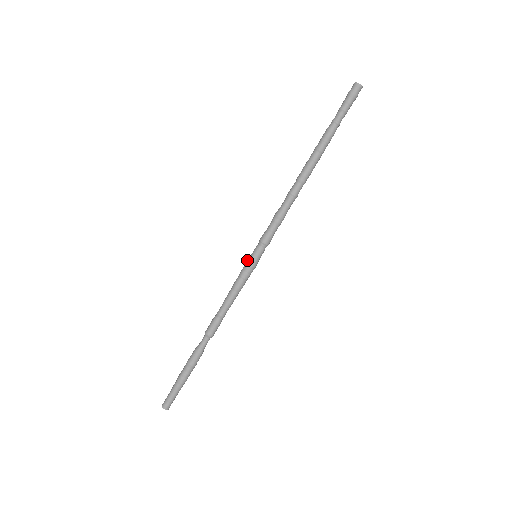
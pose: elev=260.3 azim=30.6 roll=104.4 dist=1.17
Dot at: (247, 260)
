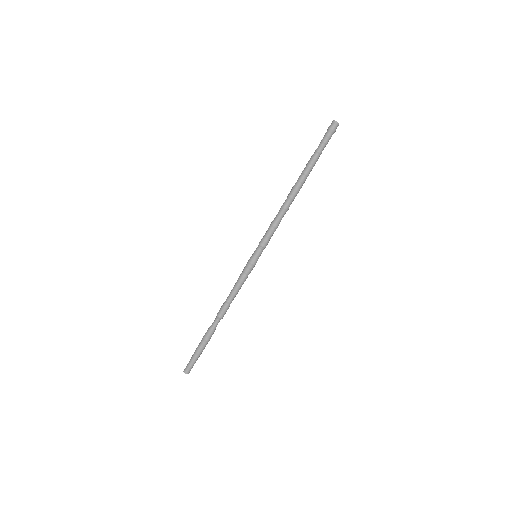
Dot at: (250, 260)
